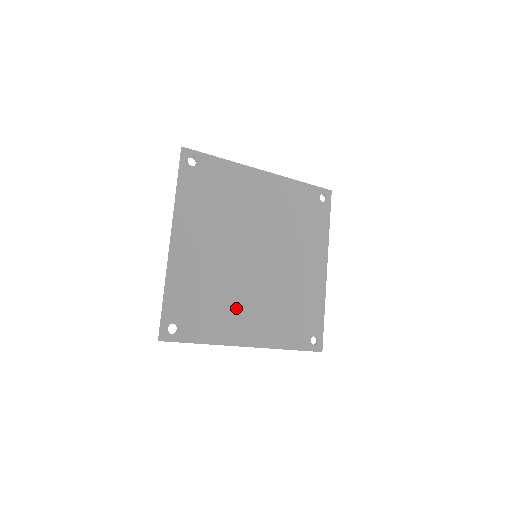
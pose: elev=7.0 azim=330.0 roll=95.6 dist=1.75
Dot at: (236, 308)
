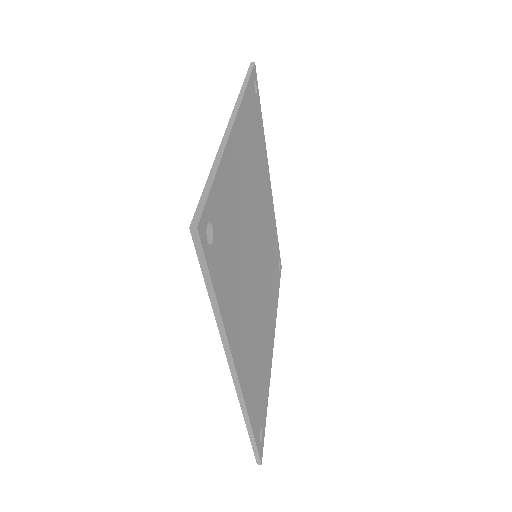
Dot at: (242, 298)
